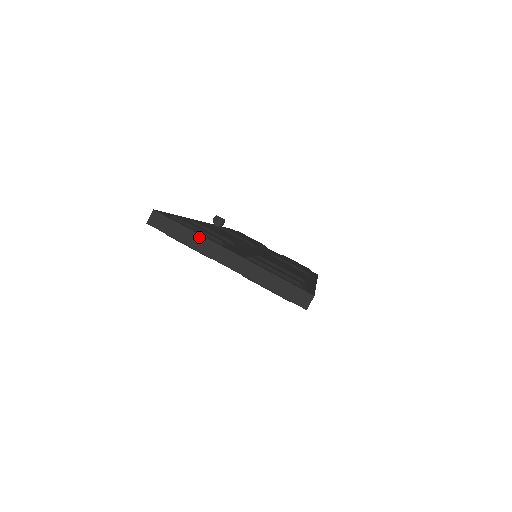
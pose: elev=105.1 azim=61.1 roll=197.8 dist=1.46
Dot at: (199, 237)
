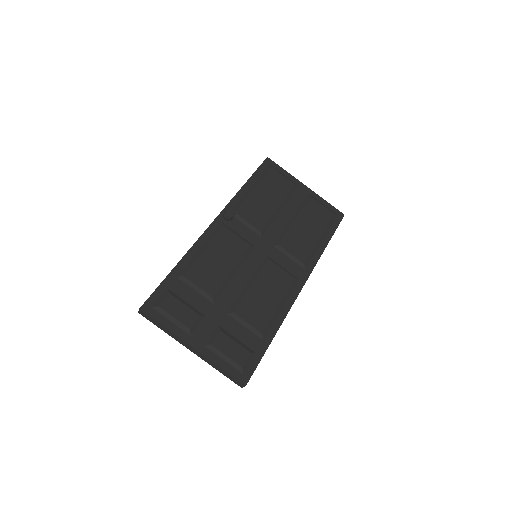
Dot at: (171, 333)
